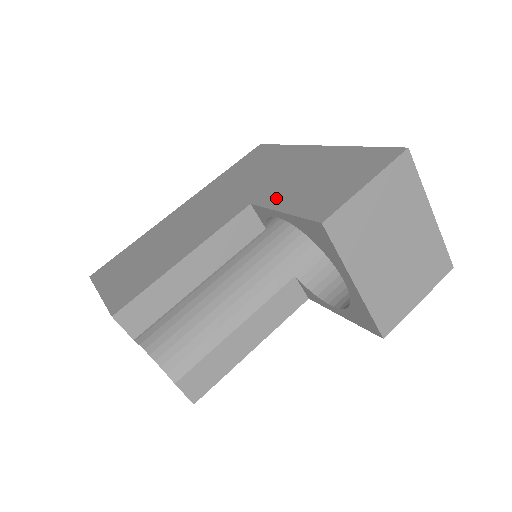
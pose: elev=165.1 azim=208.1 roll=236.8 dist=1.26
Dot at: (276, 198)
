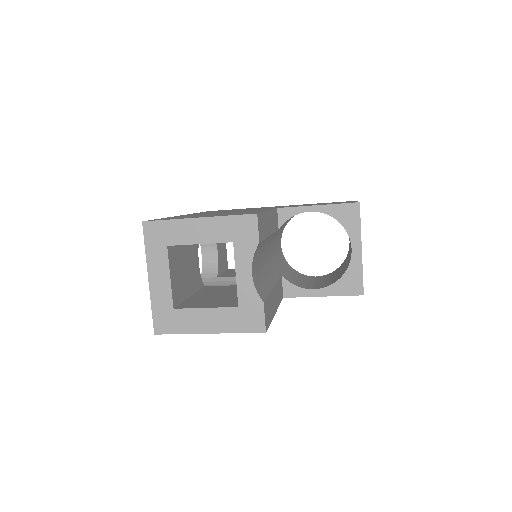
Dot at: occluded
